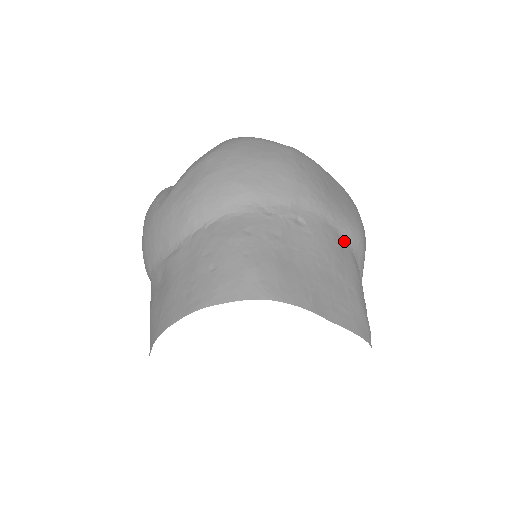
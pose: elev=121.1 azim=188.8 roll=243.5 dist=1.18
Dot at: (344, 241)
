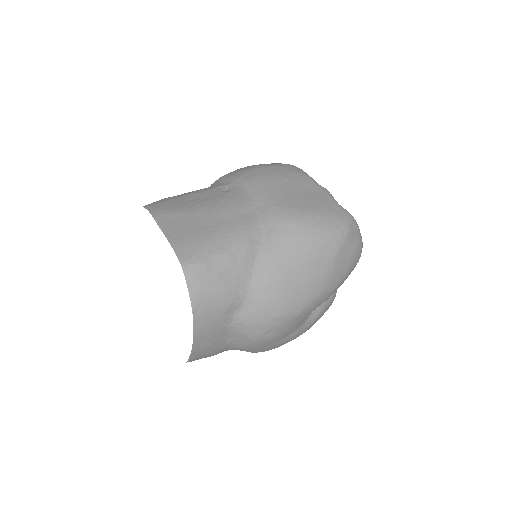
Dot at: (255, 211)
